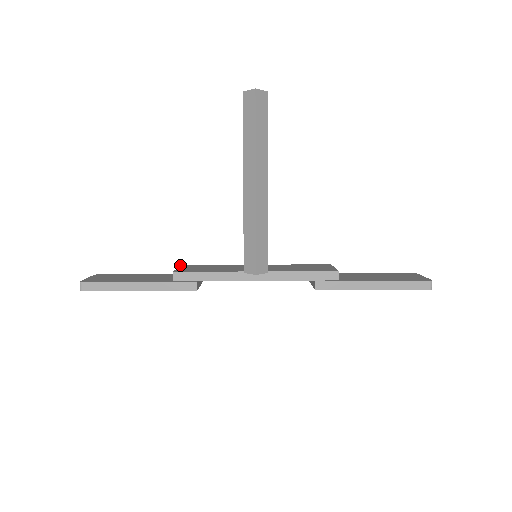
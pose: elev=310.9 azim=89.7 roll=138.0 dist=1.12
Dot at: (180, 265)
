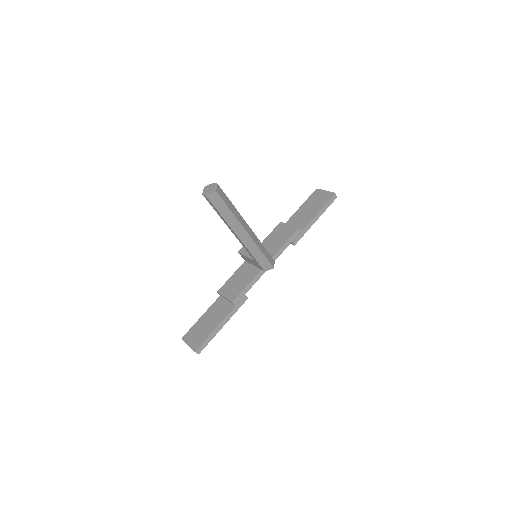
Dot at: (218, 293)
